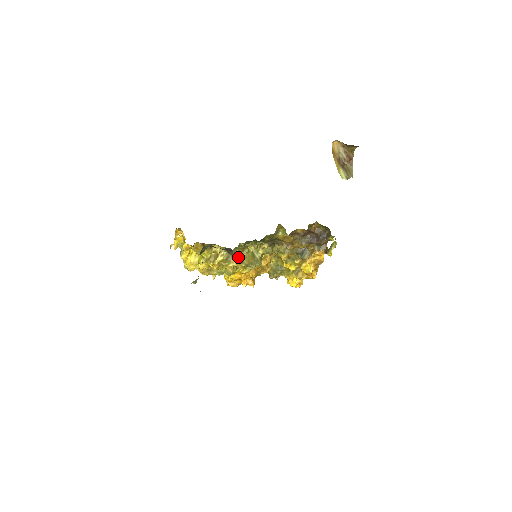
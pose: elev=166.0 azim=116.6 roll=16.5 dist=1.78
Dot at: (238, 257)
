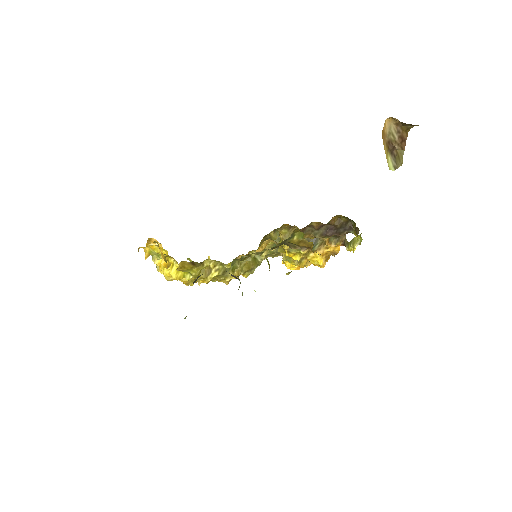
Dot at: (237, 268)
